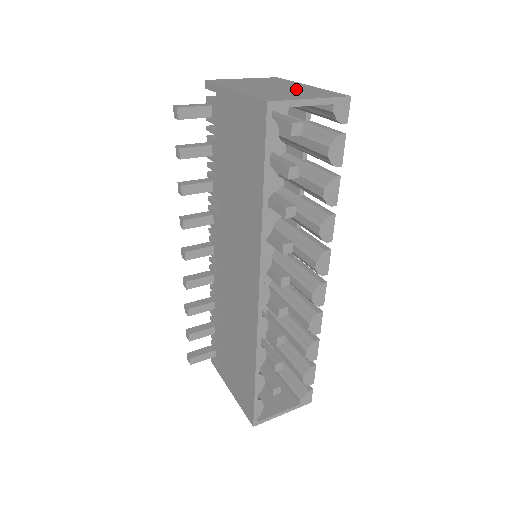
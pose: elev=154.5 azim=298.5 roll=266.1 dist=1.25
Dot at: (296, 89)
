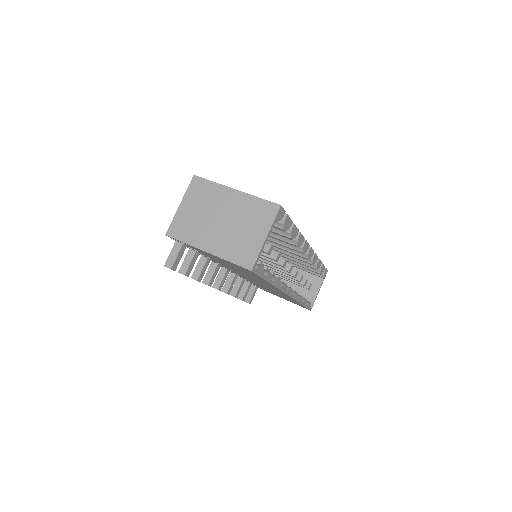
Dot at: (238, 214)
